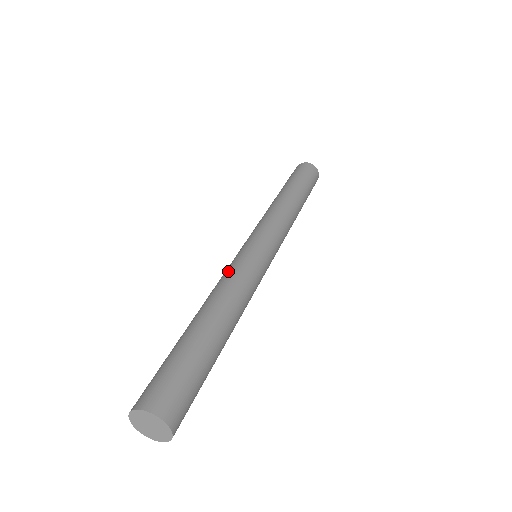
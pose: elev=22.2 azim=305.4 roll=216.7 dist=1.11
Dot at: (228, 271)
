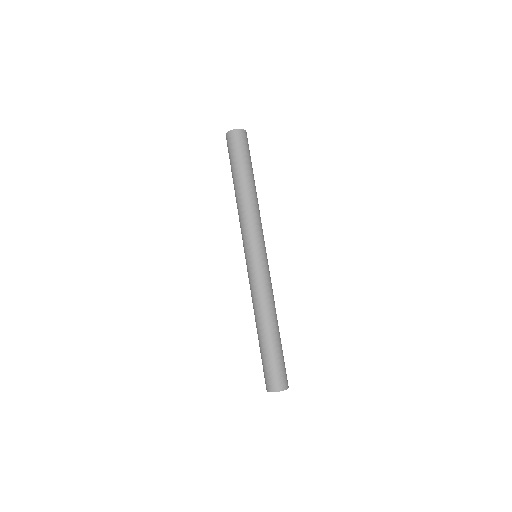
Dot at: (250, 289)
